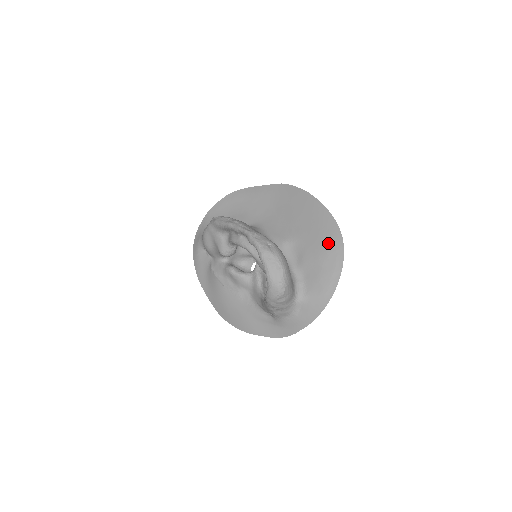
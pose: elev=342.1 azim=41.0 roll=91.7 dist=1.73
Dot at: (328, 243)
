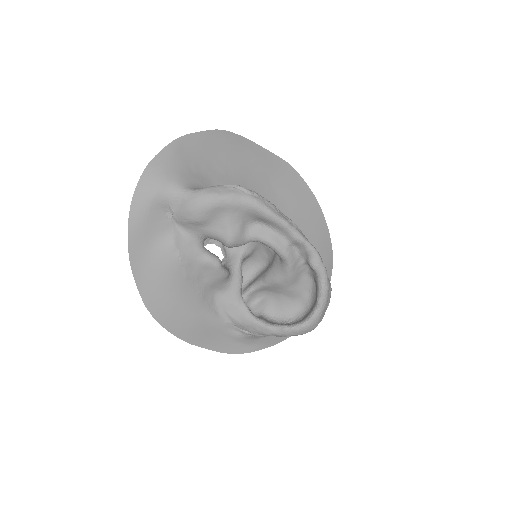
Dot at: occluded
